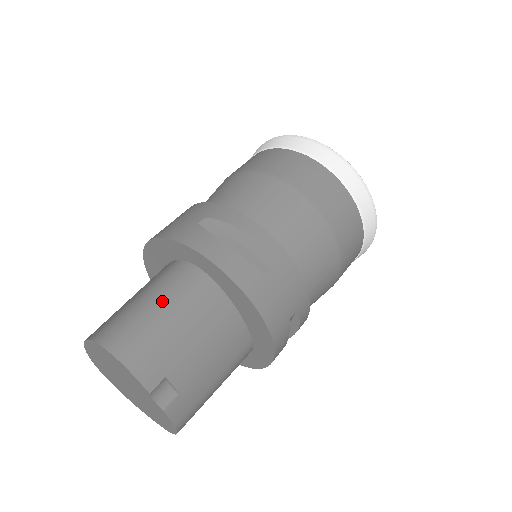
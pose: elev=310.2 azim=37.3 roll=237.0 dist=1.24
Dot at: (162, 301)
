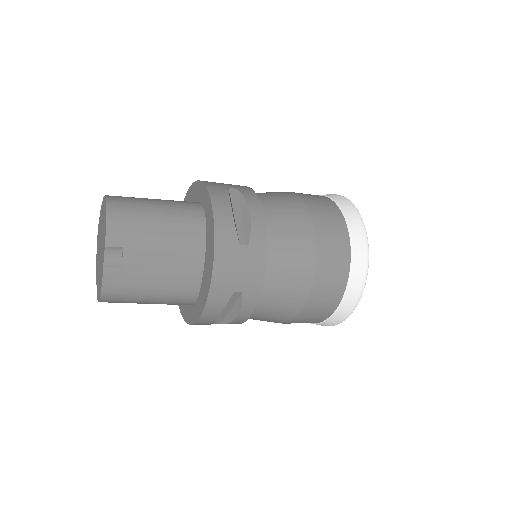
Dot at: (164, 208)
